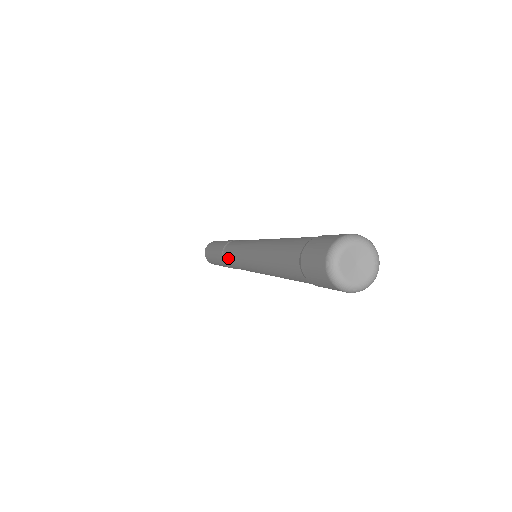
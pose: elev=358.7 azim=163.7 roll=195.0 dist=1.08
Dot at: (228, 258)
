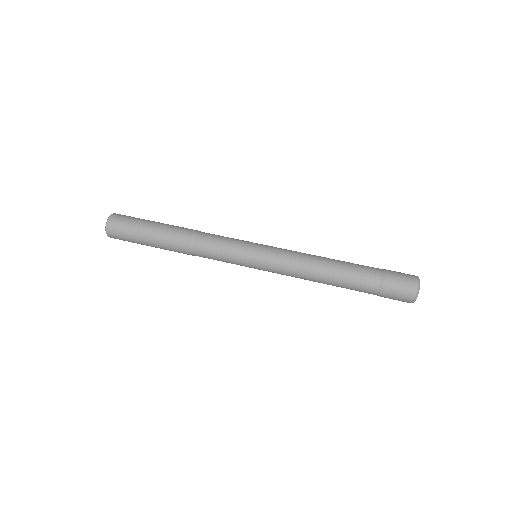
Dot at: (212, 252)
